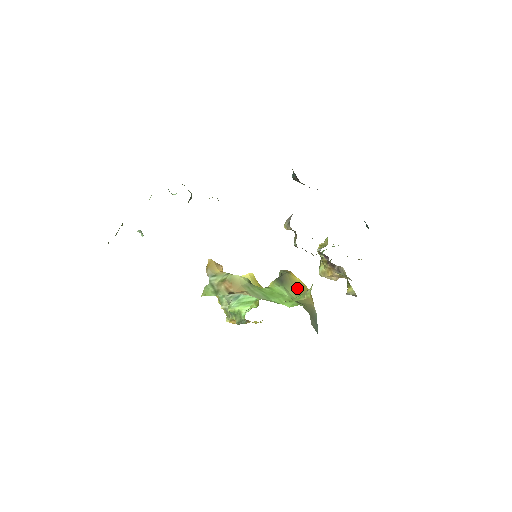
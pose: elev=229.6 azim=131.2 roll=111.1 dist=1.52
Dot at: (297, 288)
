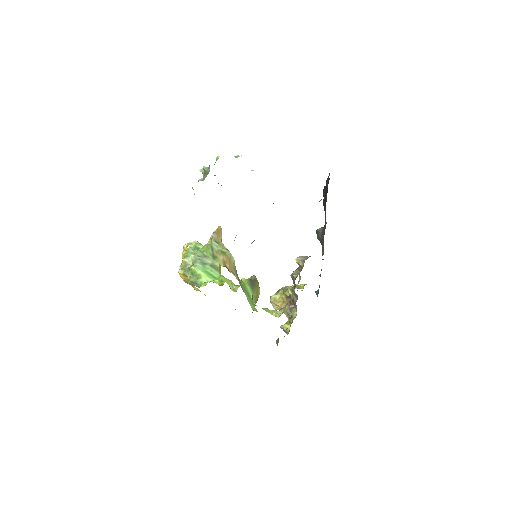
Dot at: (257, 297)
